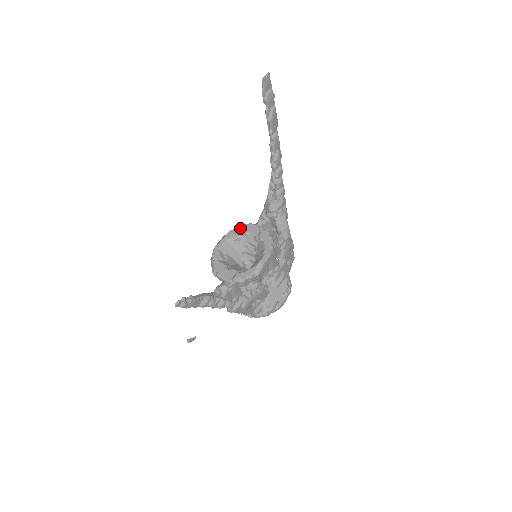
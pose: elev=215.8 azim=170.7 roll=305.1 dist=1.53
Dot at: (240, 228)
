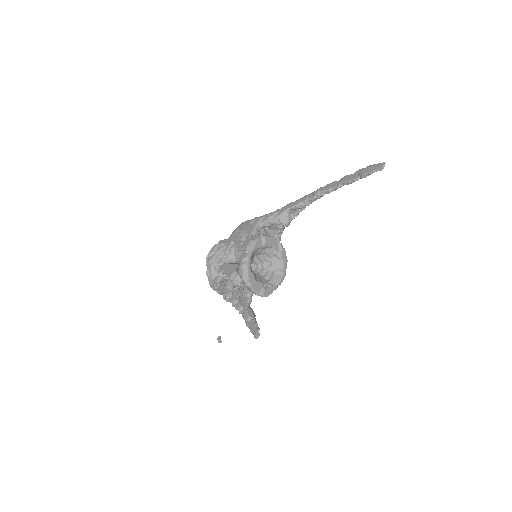
Dot at: (268, 240)
